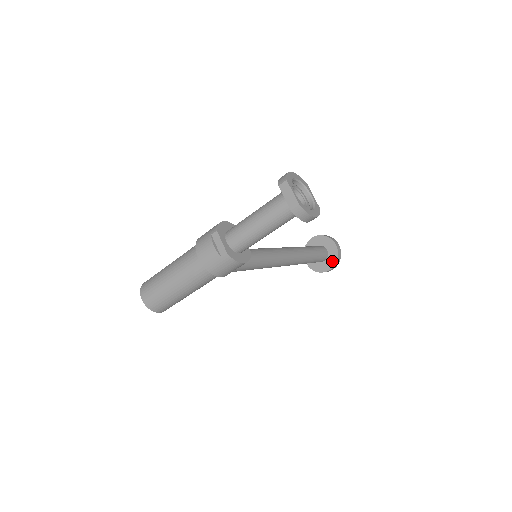
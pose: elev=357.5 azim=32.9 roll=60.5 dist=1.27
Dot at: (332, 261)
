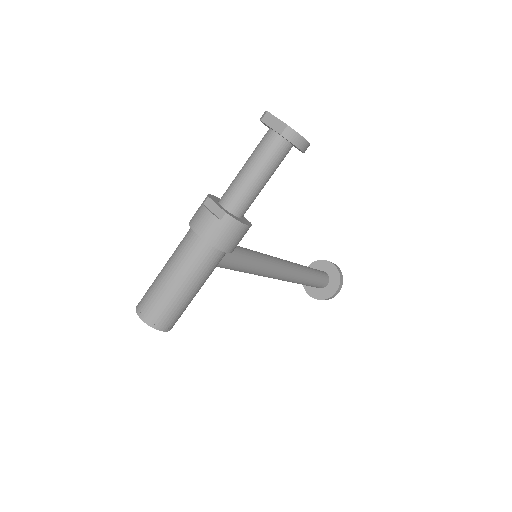
Dot at: (335, 282)
